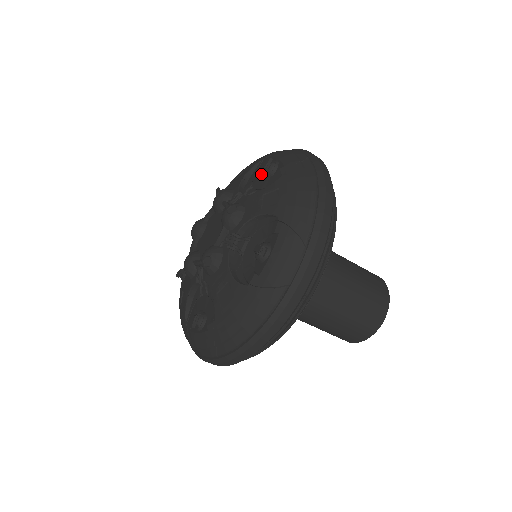
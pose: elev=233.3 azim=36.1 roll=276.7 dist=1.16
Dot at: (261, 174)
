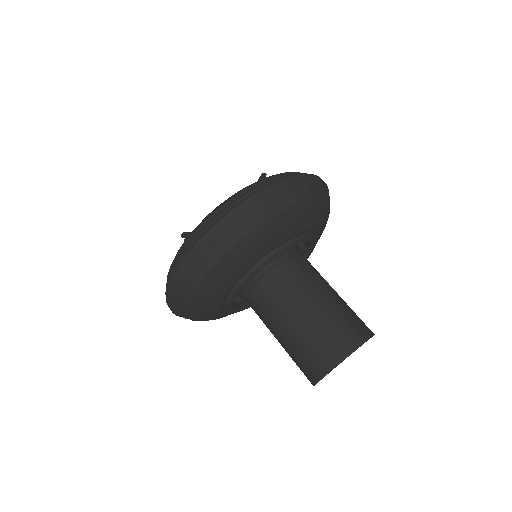
Dot at: occluded
